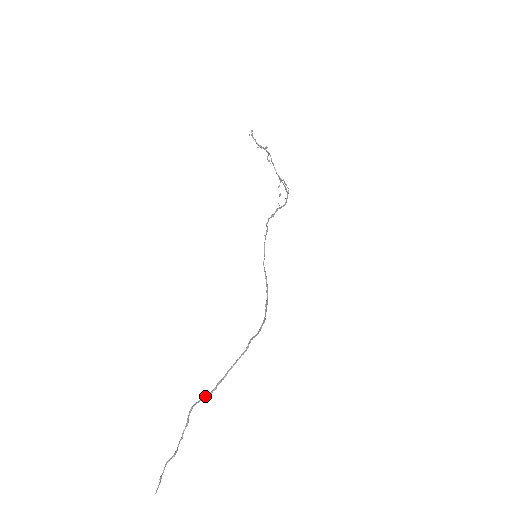
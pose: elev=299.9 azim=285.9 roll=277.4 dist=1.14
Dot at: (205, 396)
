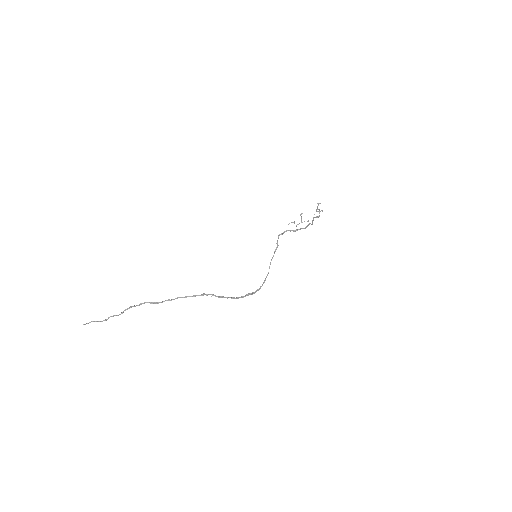
Dot at: (153, 302)
